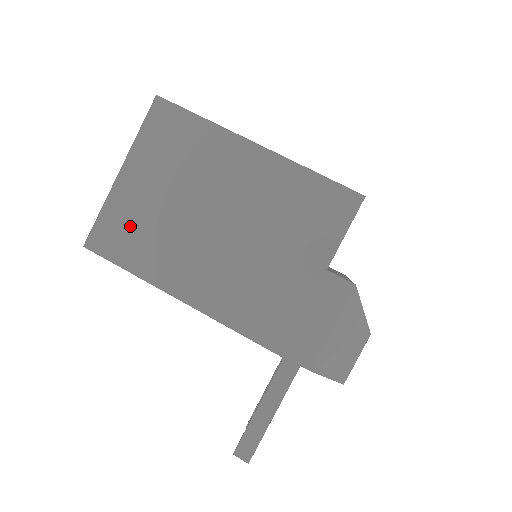
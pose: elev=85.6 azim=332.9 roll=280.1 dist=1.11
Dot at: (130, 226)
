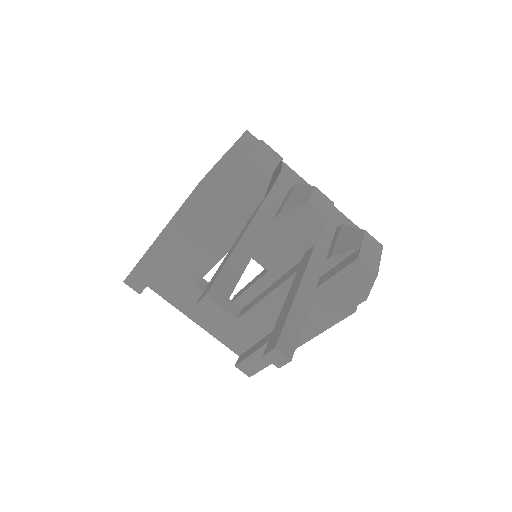
Dot at: occluded
